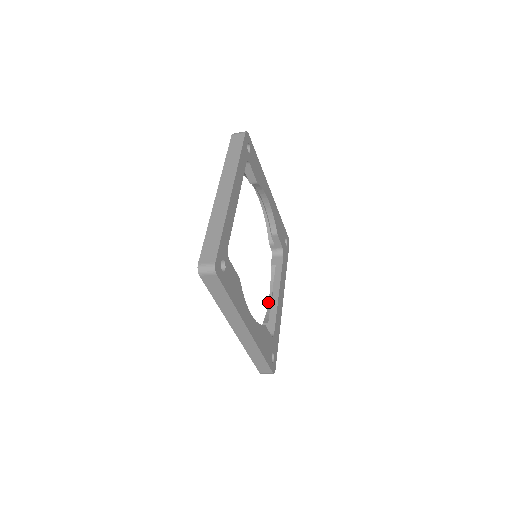
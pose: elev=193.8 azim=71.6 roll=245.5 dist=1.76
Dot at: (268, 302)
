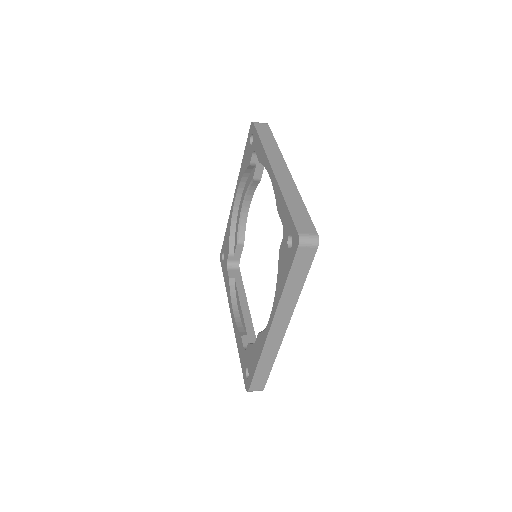
Dot at: (234, 315)
